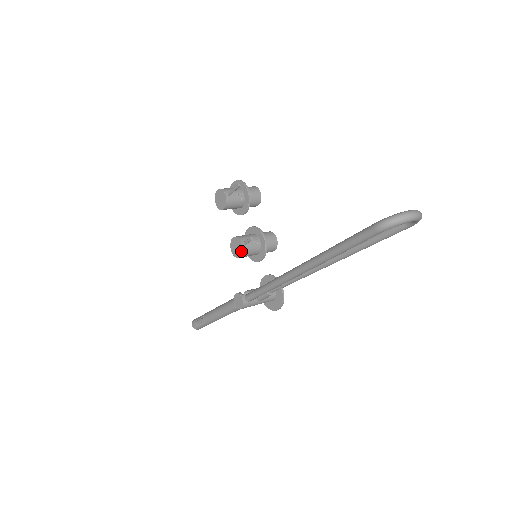
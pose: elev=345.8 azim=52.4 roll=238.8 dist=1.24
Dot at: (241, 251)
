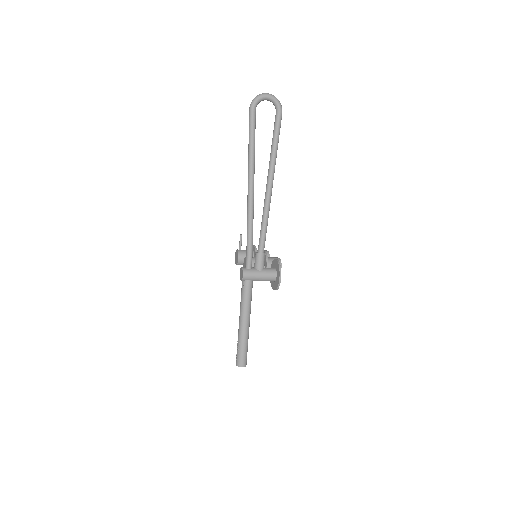
Dot at: occluded
